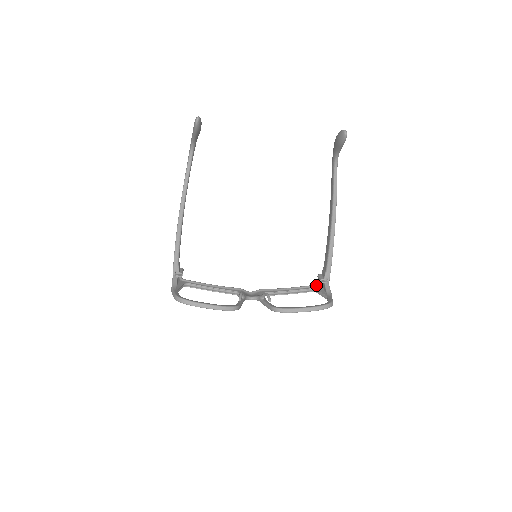
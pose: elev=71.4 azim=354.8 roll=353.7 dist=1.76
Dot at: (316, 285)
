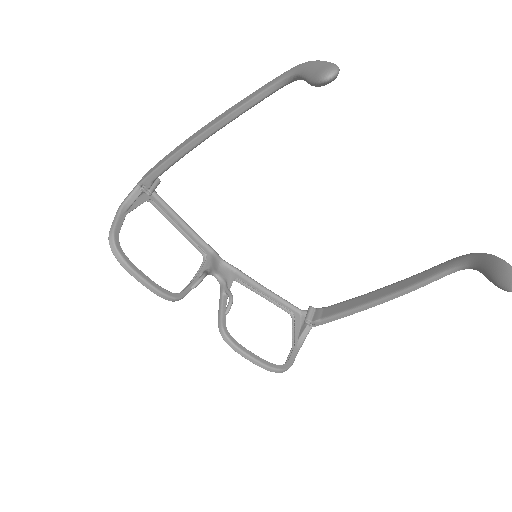
Dot at: (300, 311)
